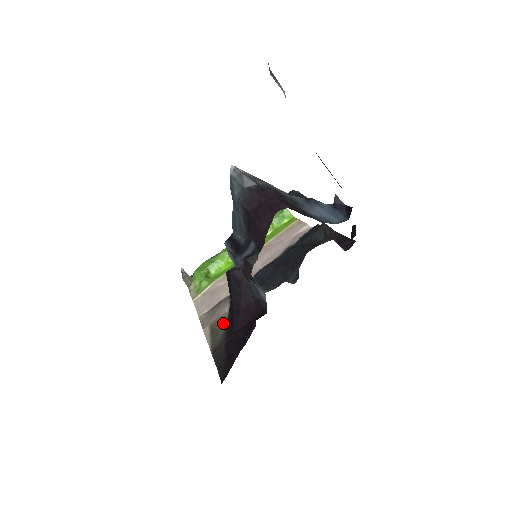
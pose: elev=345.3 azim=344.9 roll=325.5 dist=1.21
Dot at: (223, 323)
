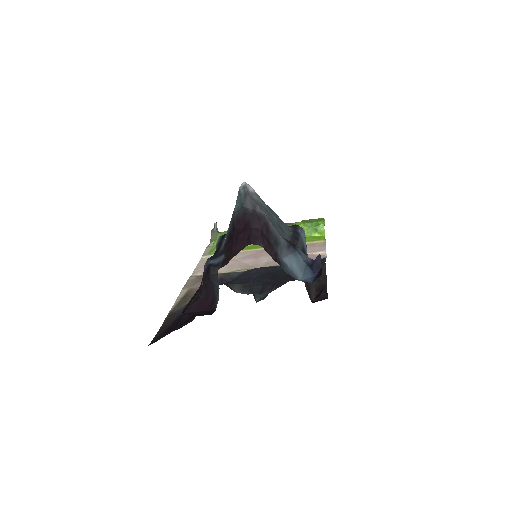
Dot at: occluded
